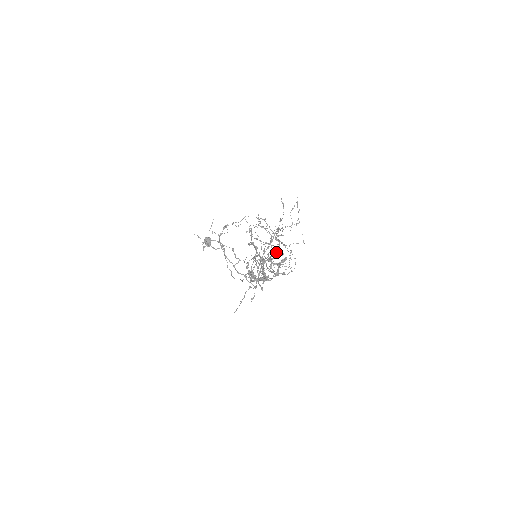
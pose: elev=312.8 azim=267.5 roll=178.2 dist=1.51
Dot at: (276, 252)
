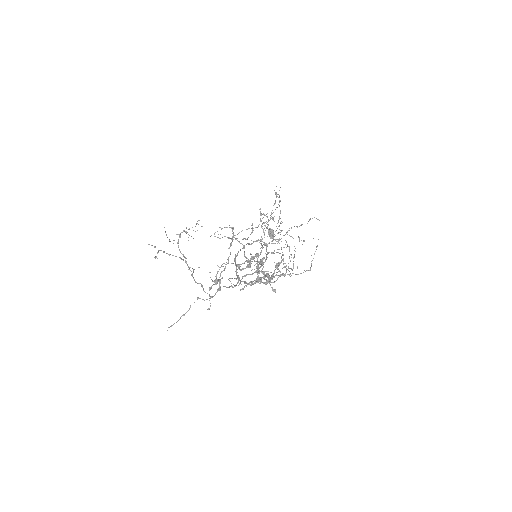
Dot at: (244, 256)
